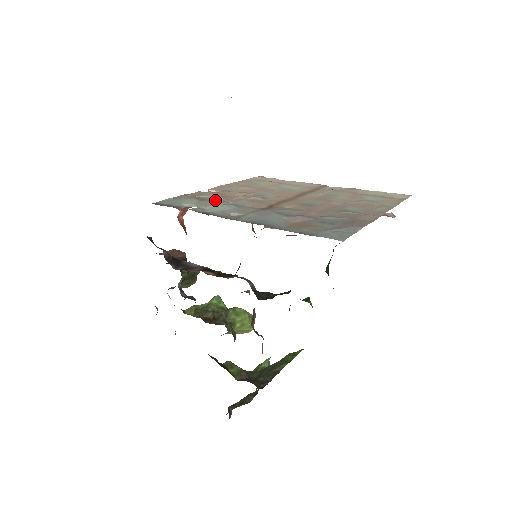
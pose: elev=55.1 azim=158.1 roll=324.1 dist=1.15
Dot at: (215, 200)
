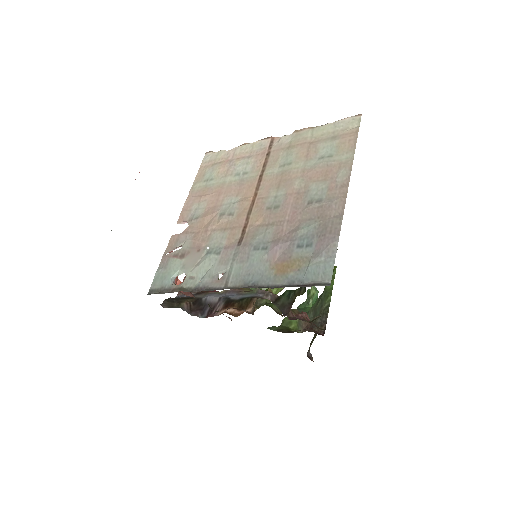
Dot at: (193, 250)
